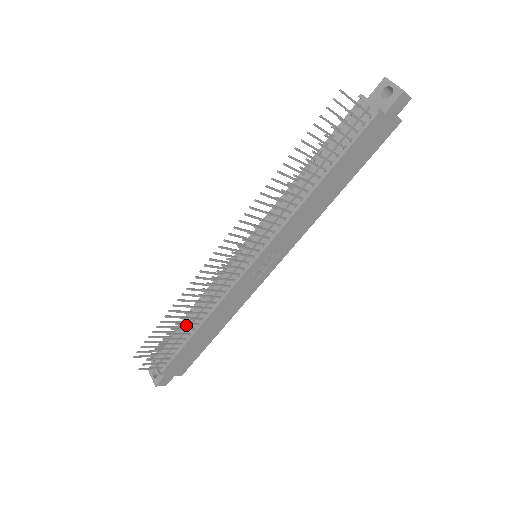
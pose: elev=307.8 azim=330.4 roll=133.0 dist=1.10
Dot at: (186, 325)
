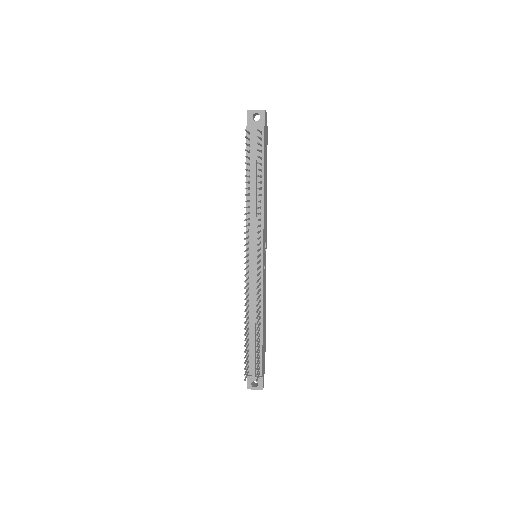
Dot at: (253, 332)
